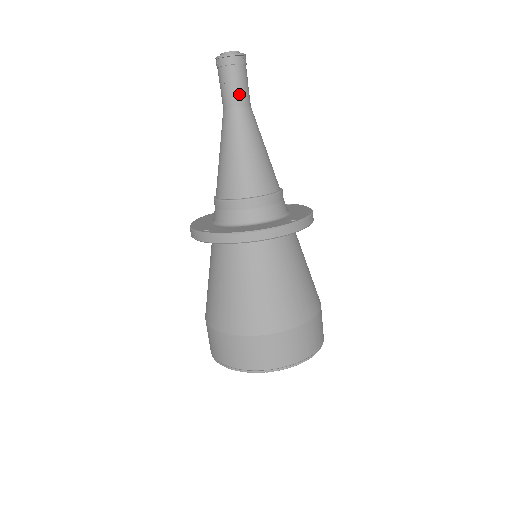
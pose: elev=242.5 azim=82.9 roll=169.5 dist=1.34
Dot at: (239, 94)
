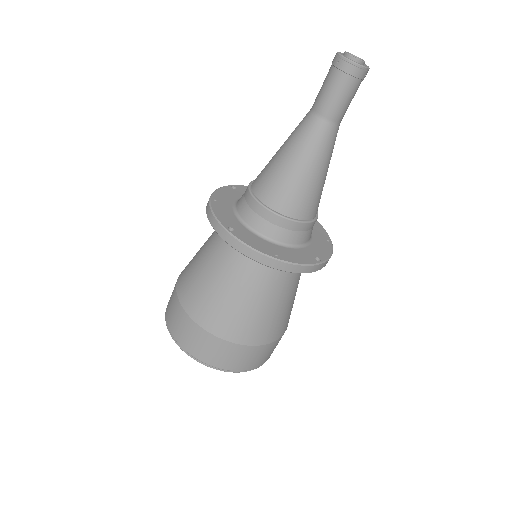
Dot at: (339, 109)
